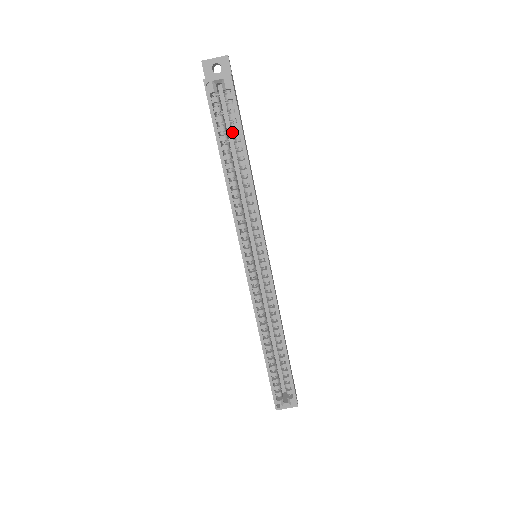
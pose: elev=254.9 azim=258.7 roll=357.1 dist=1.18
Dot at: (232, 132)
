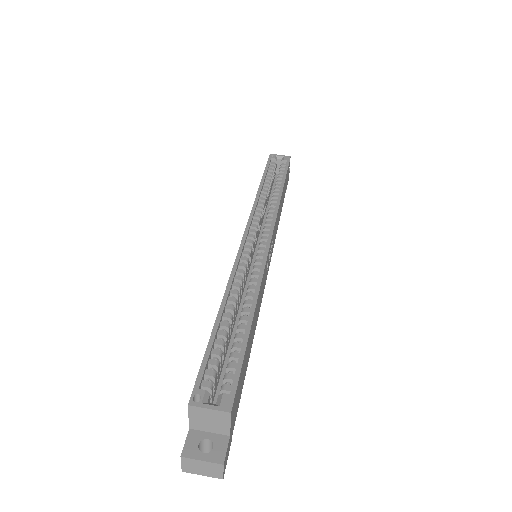
Dot at: occluded
